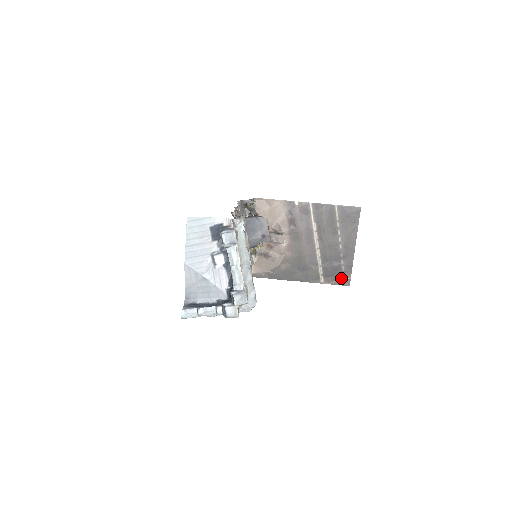
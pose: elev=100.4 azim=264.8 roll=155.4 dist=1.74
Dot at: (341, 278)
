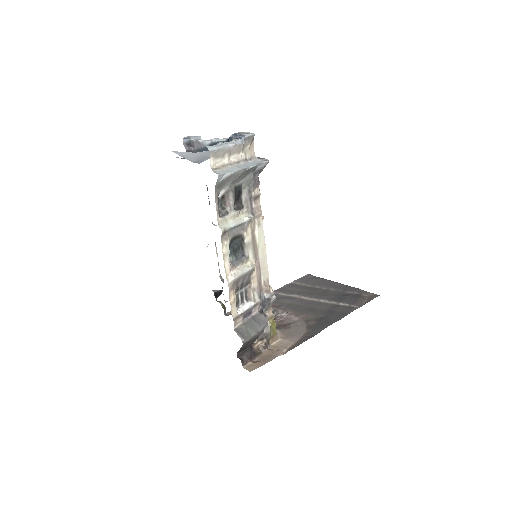
Dot at: (366, 297)
